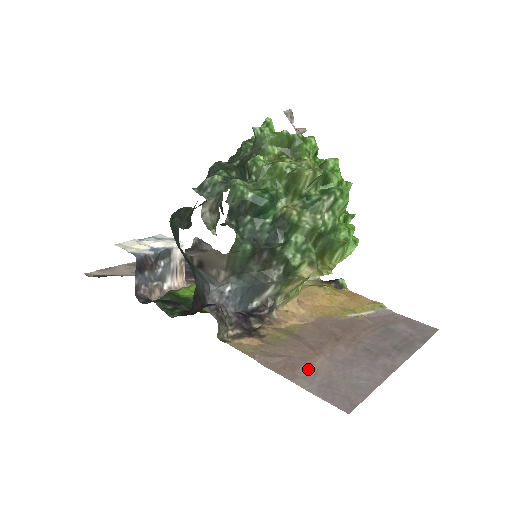
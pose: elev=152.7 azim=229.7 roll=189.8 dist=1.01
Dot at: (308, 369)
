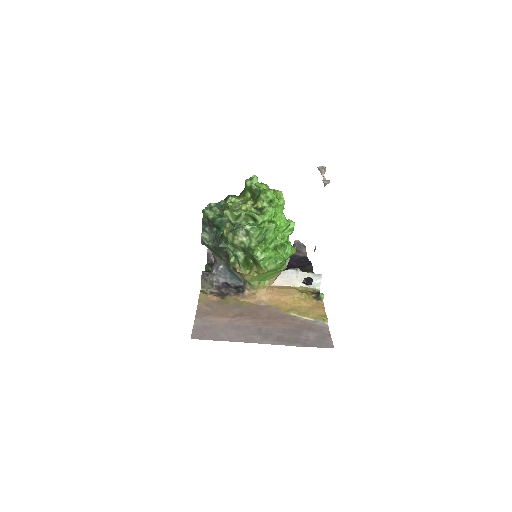
Dot at: (211, 318)
